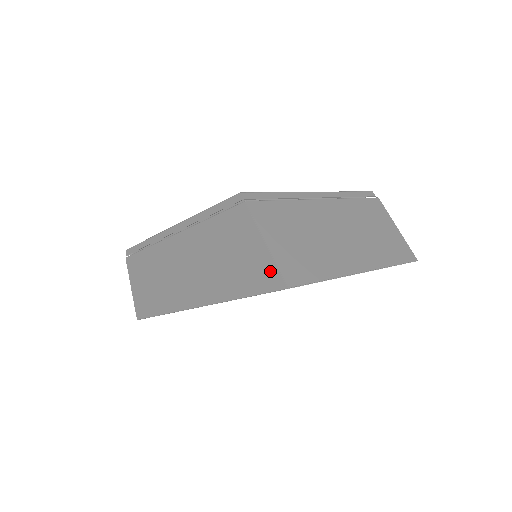
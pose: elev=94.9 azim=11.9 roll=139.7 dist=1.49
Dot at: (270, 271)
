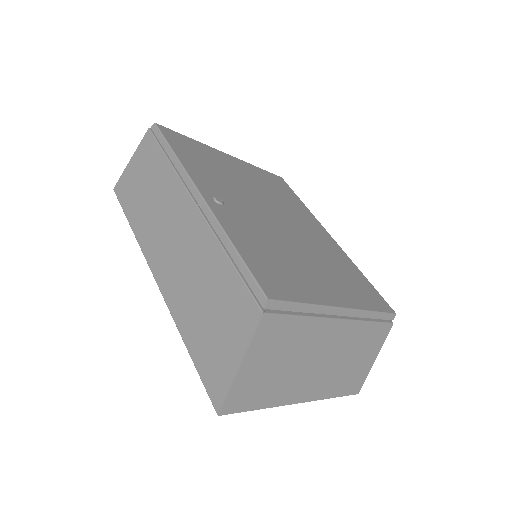
Dot at: (221, 383)
